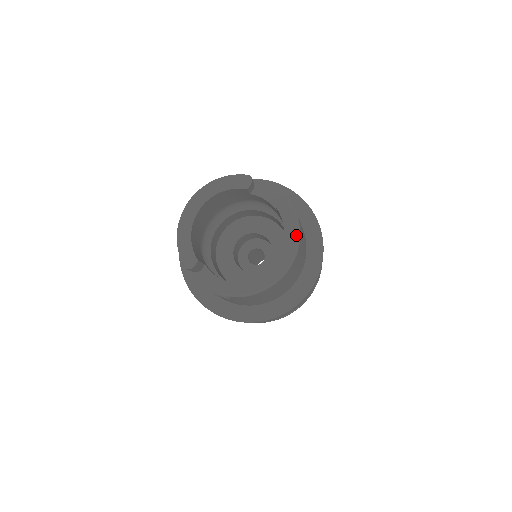
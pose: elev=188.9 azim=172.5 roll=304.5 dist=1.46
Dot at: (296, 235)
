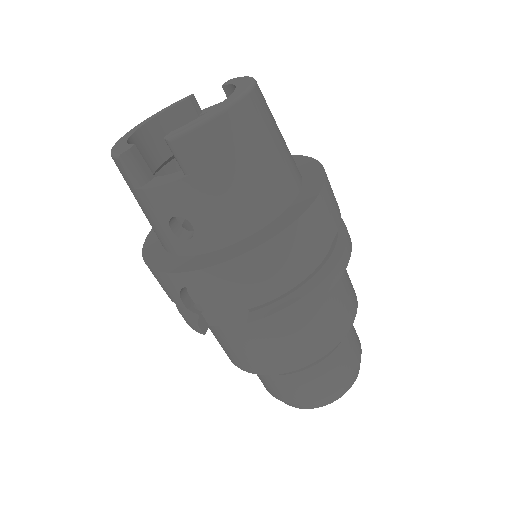
Dot at: (249, 79)
